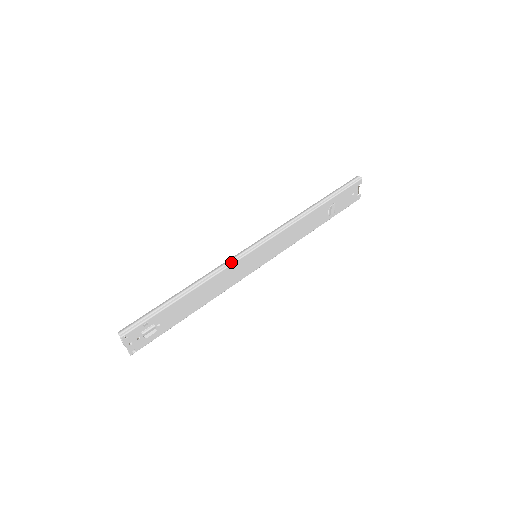
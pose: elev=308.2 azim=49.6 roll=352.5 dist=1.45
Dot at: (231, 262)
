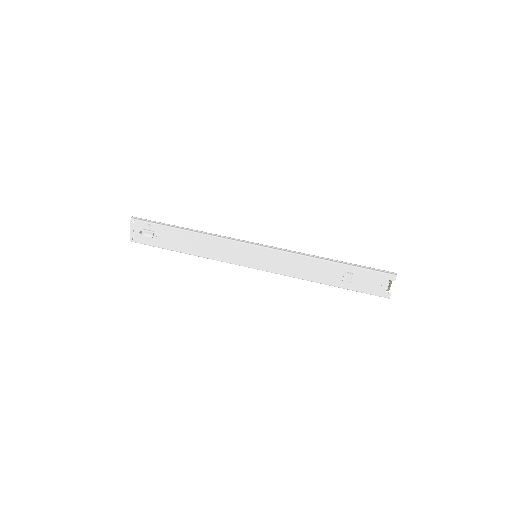
Dot at: (231, 239)
